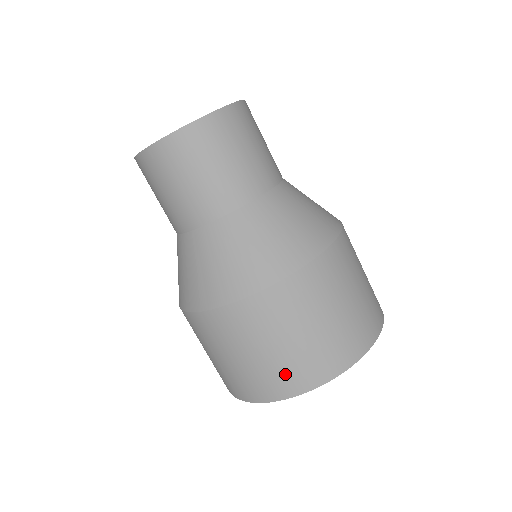
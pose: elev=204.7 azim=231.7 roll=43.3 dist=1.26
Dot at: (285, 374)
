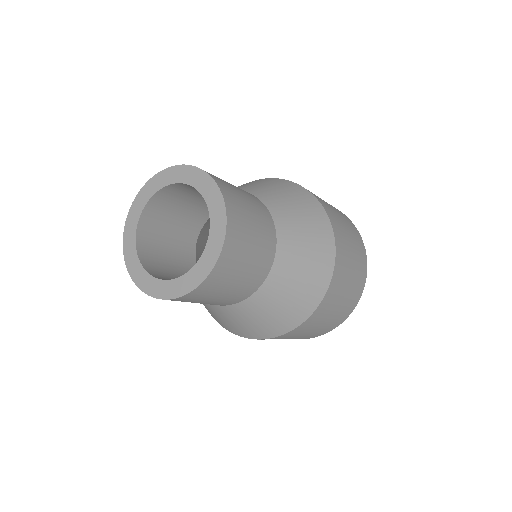
Dot at: (307, 337)
